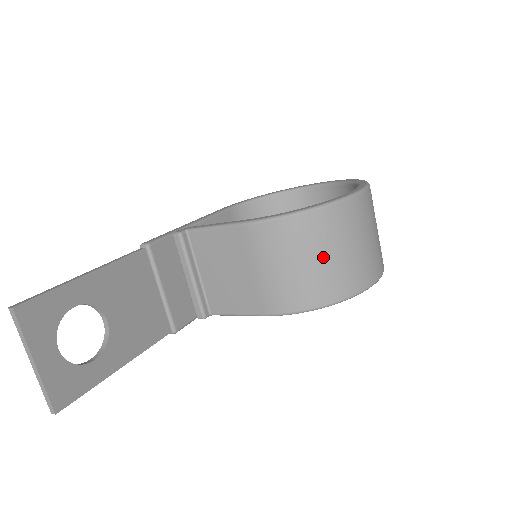
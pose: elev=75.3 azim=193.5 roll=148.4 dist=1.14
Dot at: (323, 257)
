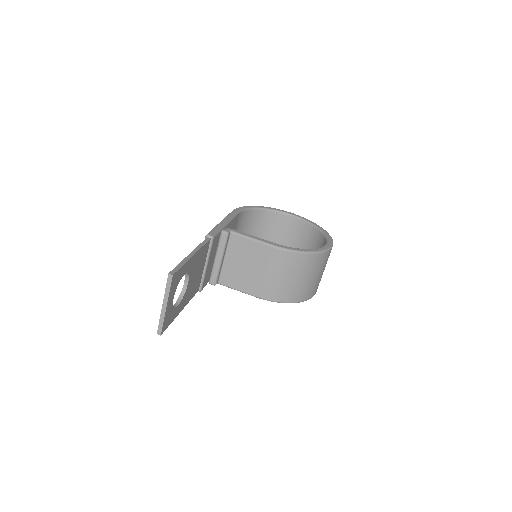
Dot at: (305, 278)
